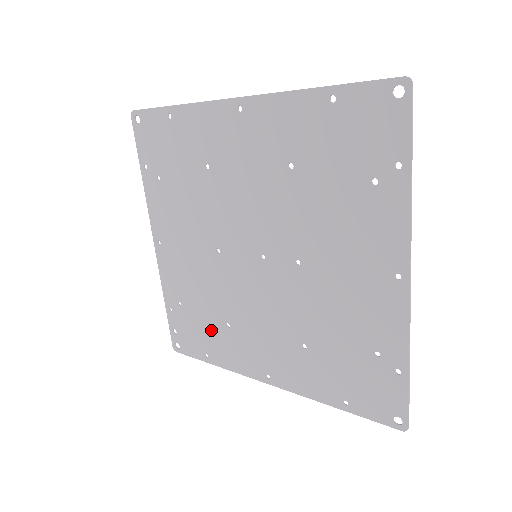
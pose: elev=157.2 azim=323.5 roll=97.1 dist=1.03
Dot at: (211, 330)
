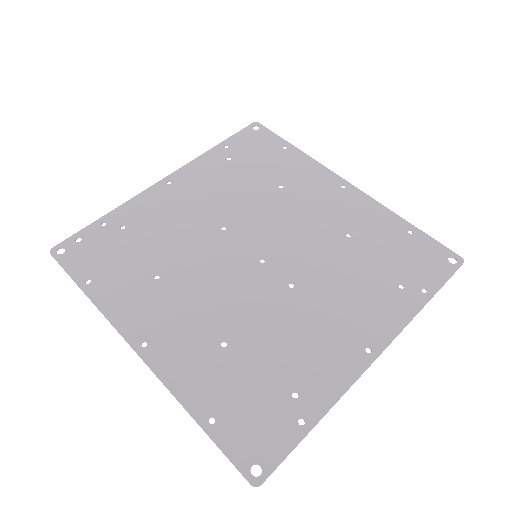
Dot at: (130, 267)
